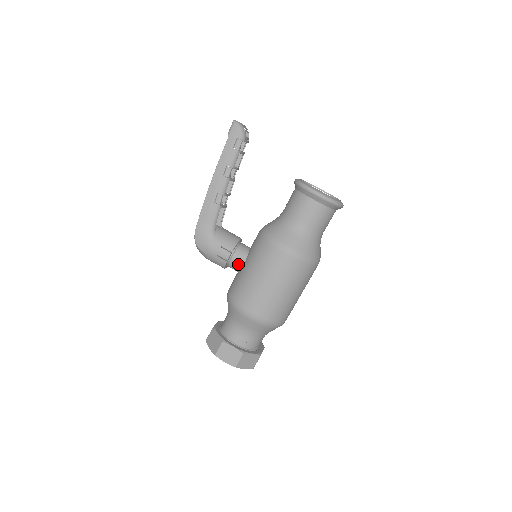
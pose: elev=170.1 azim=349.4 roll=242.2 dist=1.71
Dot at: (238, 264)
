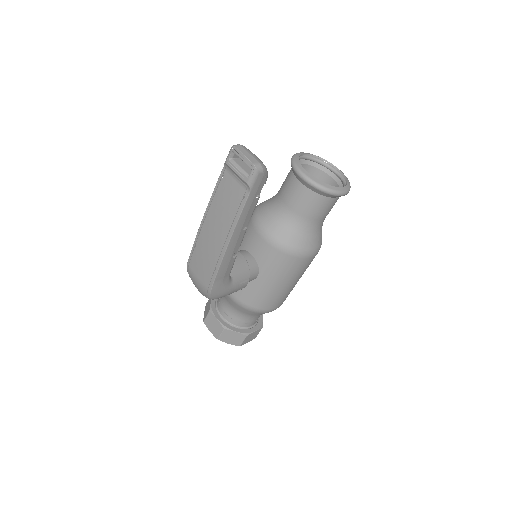
Dot at: (251, 280)
